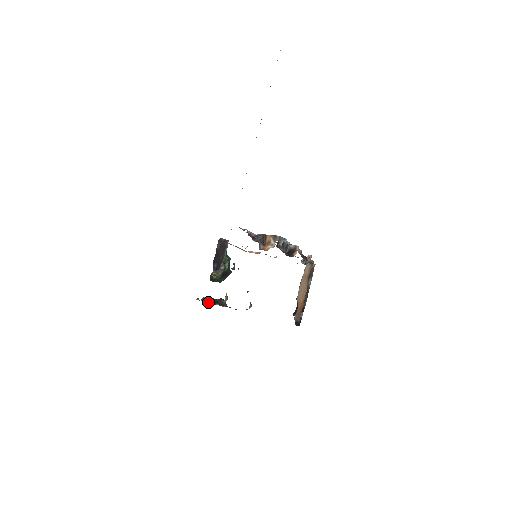
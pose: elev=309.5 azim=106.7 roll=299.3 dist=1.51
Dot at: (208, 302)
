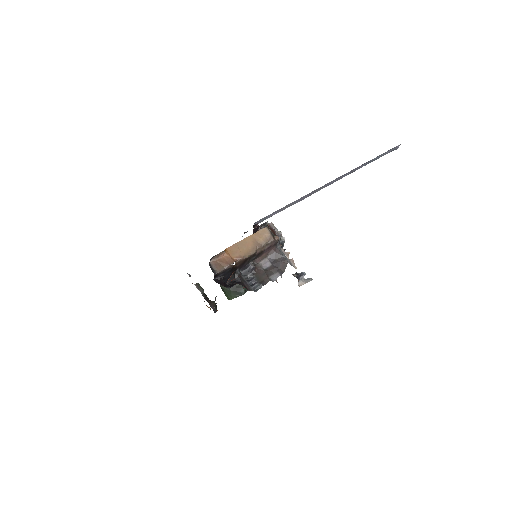
Dot at: (196, 286)
